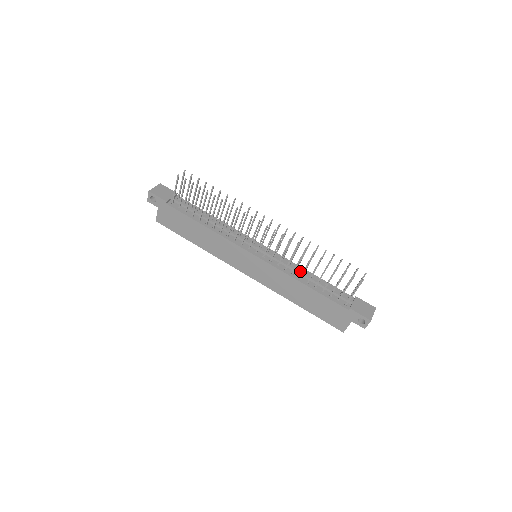
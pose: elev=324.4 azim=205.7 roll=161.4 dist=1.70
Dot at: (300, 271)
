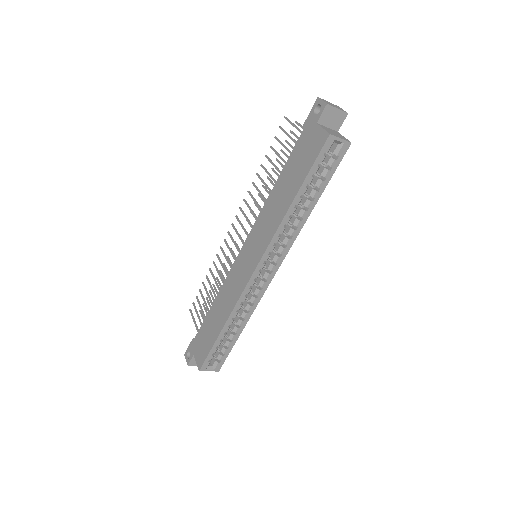
Dot at: occluded
